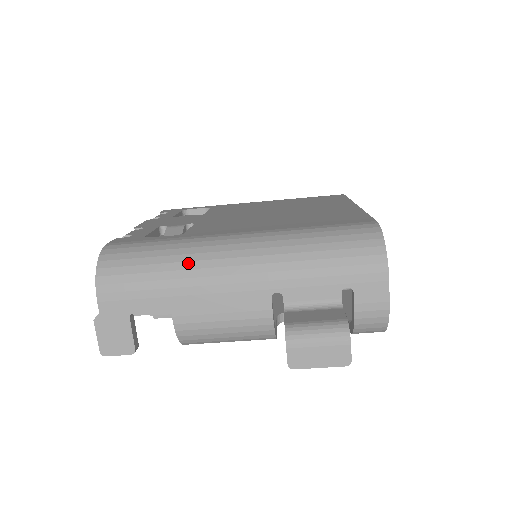
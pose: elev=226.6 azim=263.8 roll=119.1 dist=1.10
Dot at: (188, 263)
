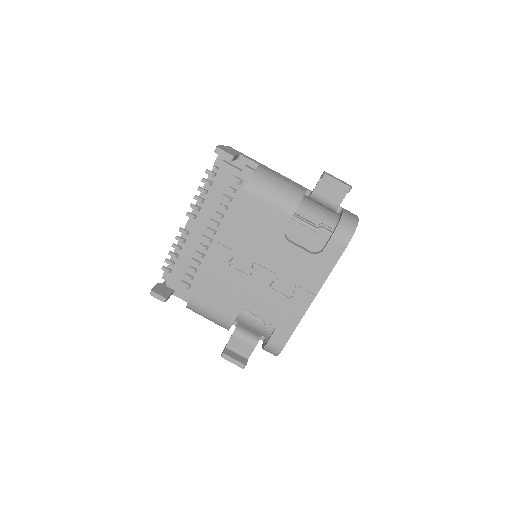
Dot at: occluded
